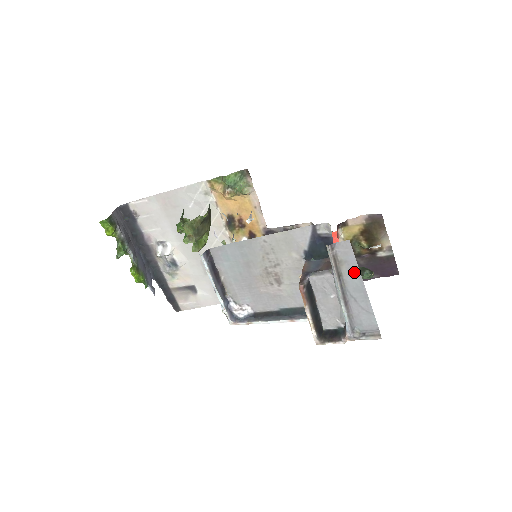
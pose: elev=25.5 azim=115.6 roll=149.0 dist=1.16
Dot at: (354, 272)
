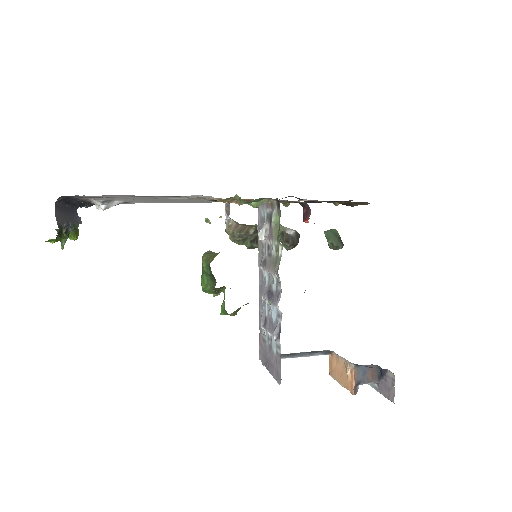
Dot at: occluded
